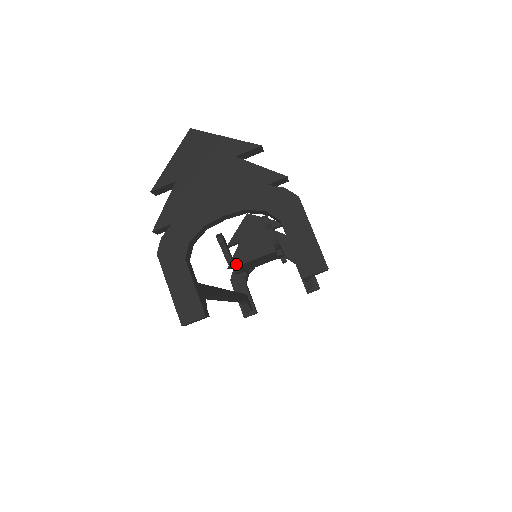
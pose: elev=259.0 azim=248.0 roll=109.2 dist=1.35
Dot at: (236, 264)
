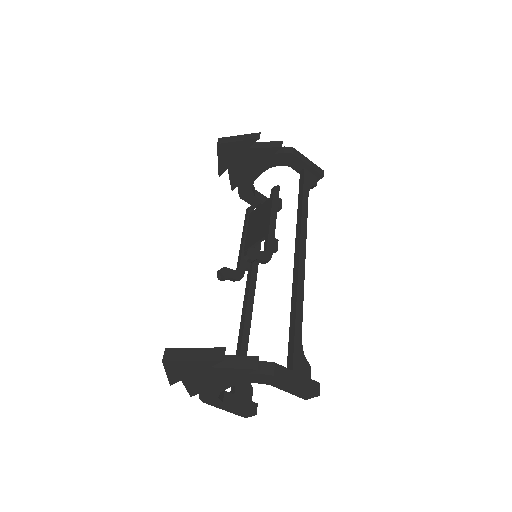
Dot at: (244, 265)
